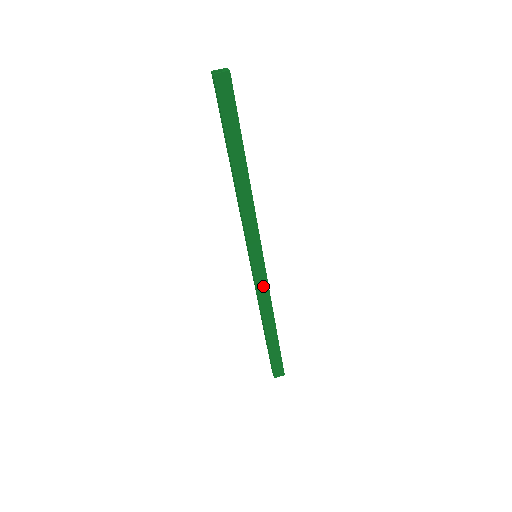
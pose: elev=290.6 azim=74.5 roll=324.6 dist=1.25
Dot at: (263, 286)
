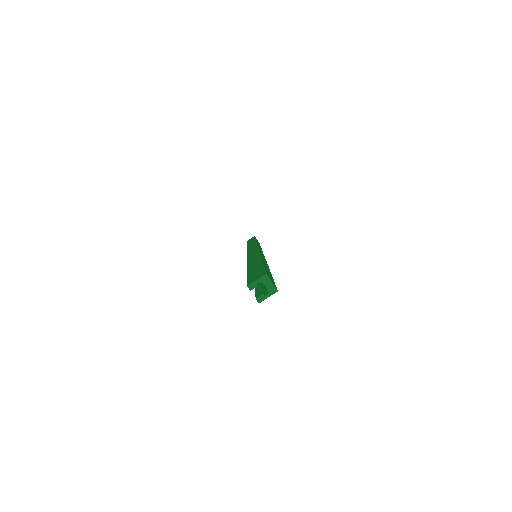
Dot at: occluded
